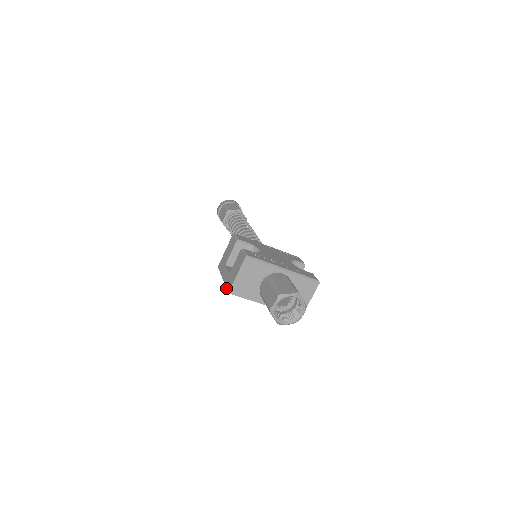
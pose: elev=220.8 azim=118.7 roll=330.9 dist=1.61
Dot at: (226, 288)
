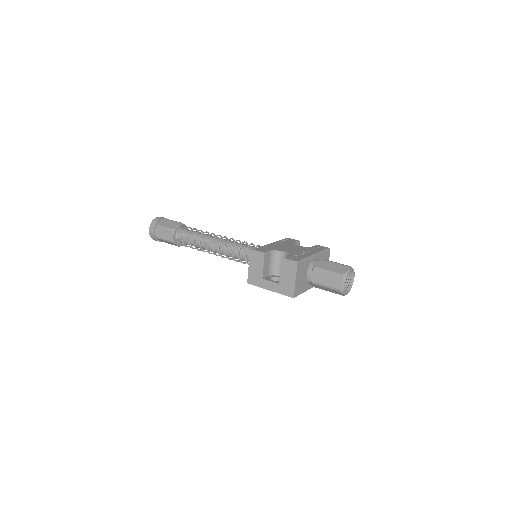
Dot at: (286, 295)
